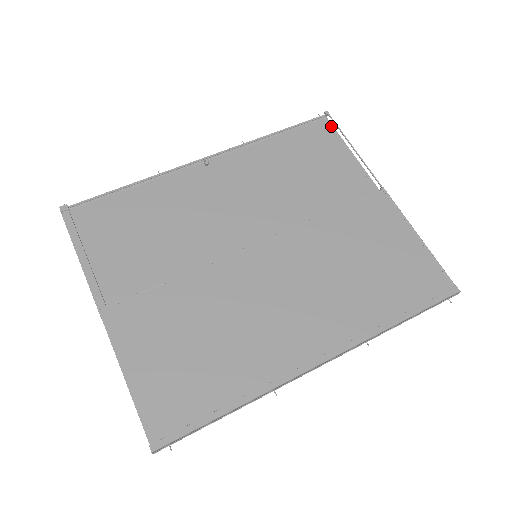
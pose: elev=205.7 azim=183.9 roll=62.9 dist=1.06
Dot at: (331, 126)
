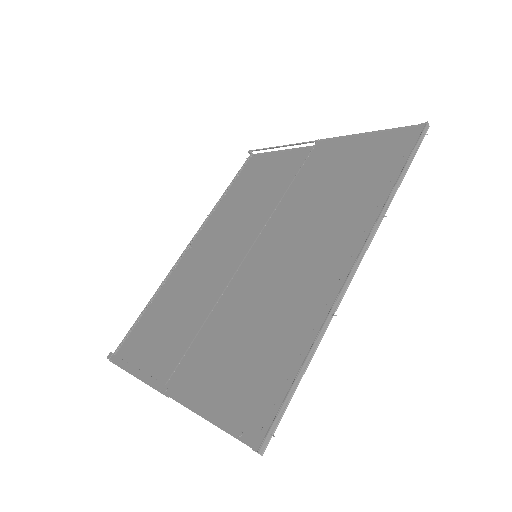
Dot at: (259, 154)
